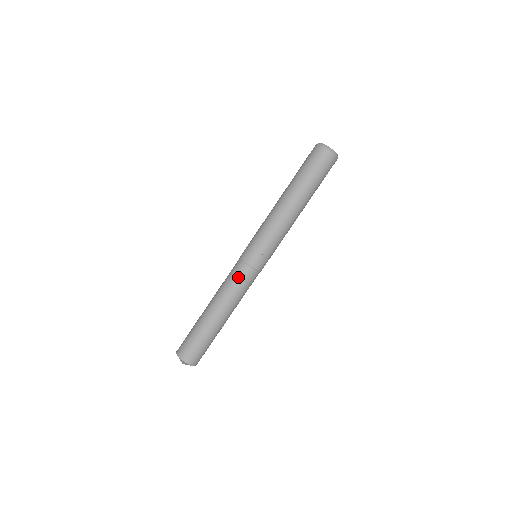
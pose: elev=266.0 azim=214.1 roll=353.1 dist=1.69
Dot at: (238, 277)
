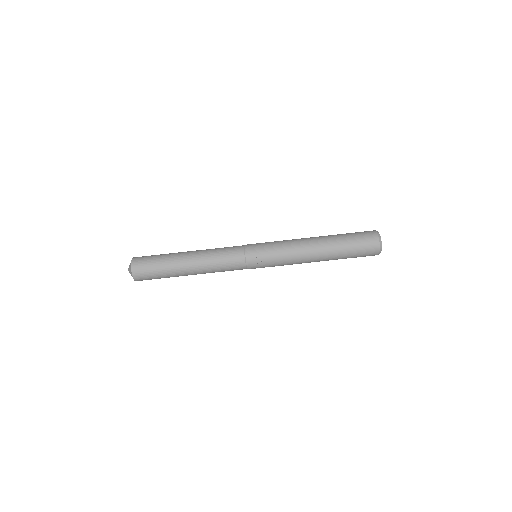
Dot at: (230, 258)
